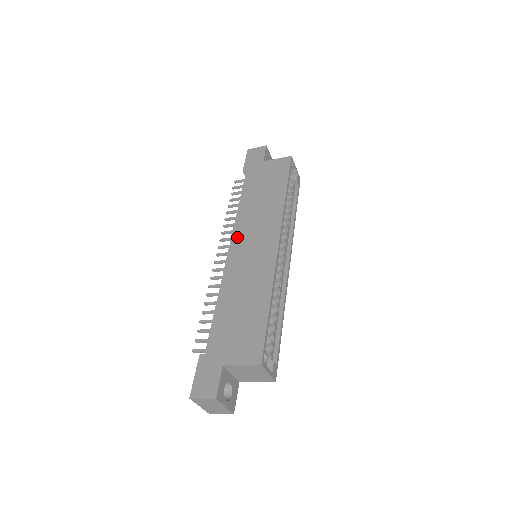
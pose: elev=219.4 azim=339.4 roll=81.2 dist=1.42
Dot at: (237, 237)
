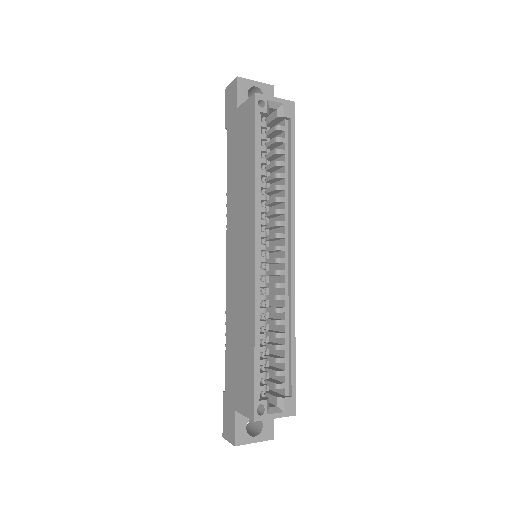
Dot at: (229, 241)
